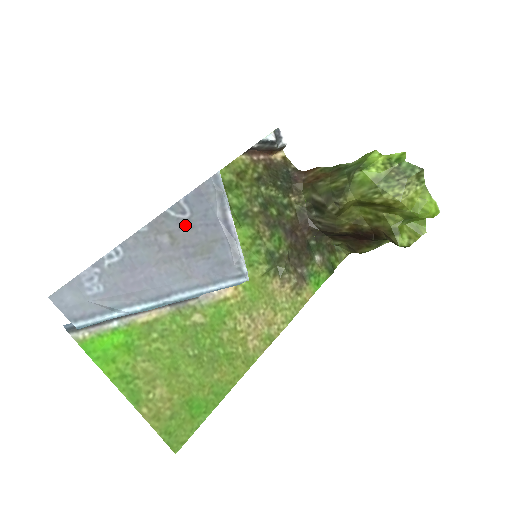
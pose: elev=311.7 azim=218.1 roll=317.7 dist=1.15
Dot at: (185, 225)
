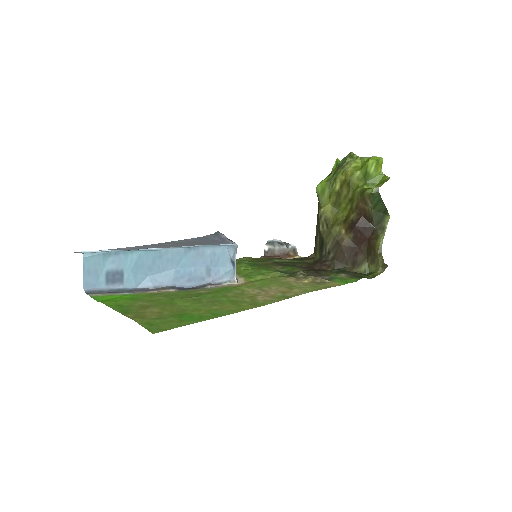
Dot at: (187, 242)
